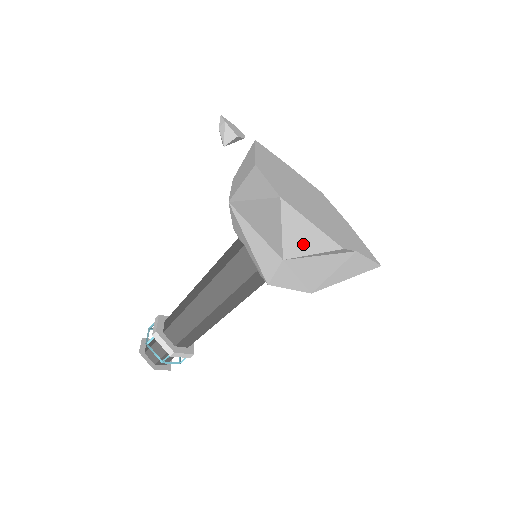
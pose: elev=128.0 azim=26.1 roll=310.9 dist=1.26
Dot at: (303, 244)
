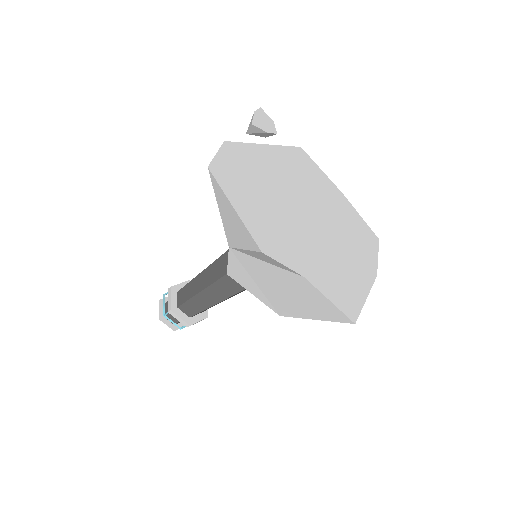
Dot at: (235, 232)
